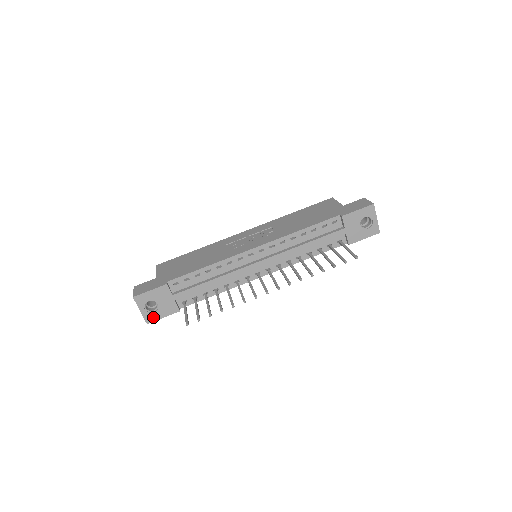
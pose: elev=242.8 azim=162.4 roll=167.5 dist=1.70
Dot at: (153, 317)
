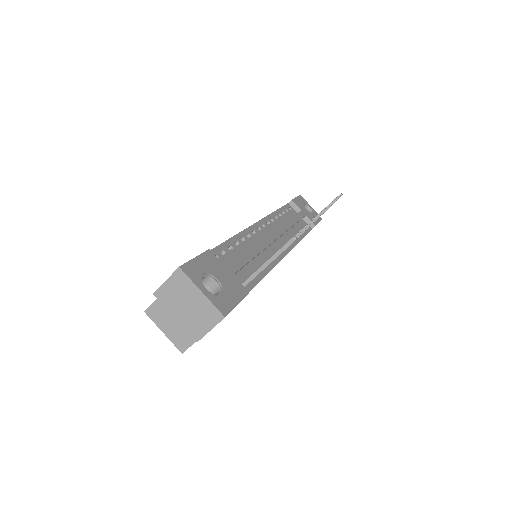
Dot at: (225, 304)
